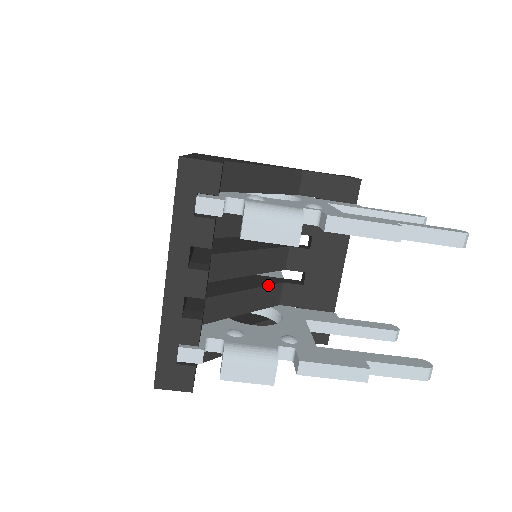
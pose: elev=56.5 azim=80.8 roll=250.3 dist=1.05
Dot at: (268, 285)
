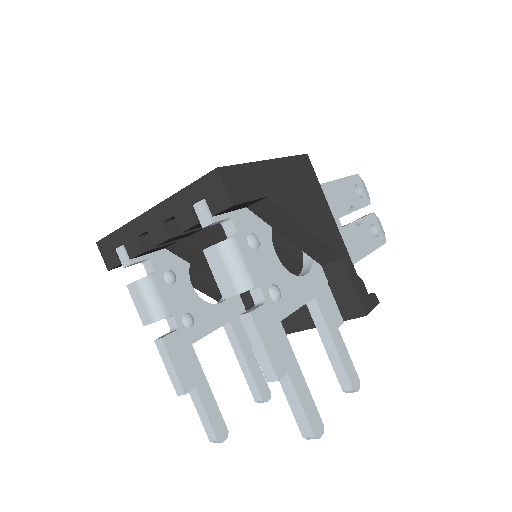
Dot at: occluded
